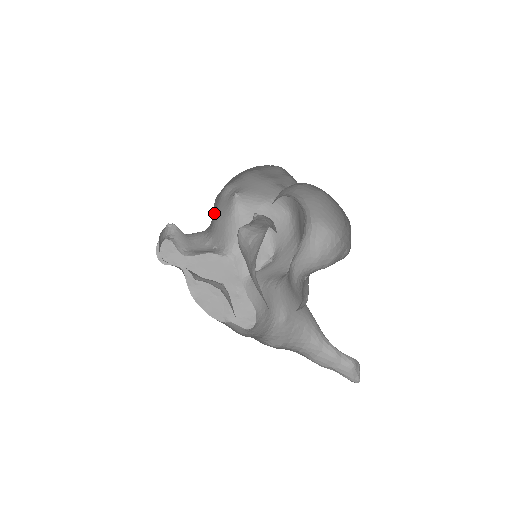
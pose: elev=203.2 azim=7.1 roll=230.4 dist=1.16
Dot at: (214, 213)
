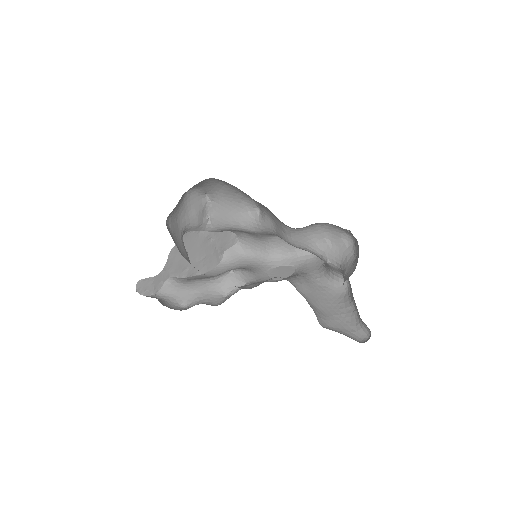
Dot at: occluded
